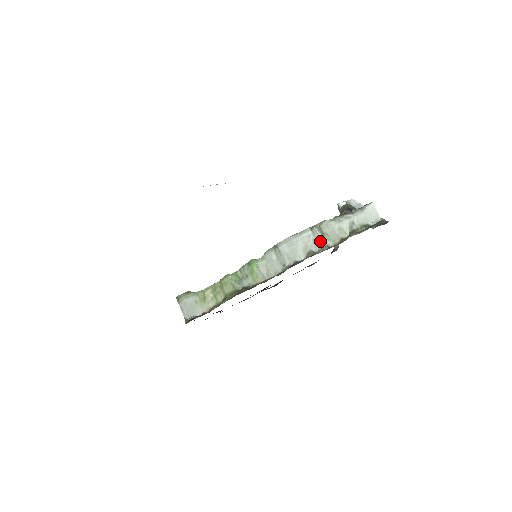
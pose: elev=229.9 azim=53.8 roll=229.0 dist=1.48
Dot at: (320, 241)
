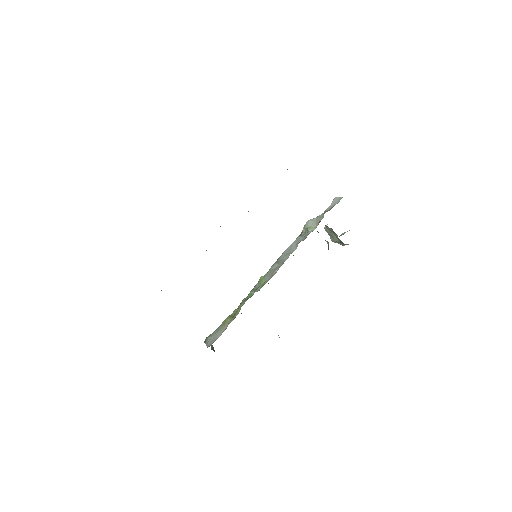
Dot at: (306, 234)
